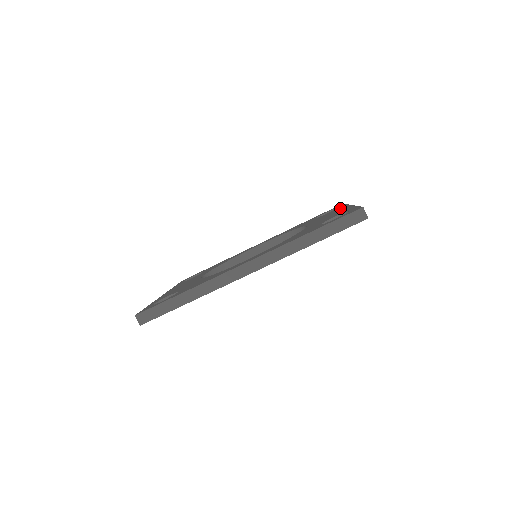
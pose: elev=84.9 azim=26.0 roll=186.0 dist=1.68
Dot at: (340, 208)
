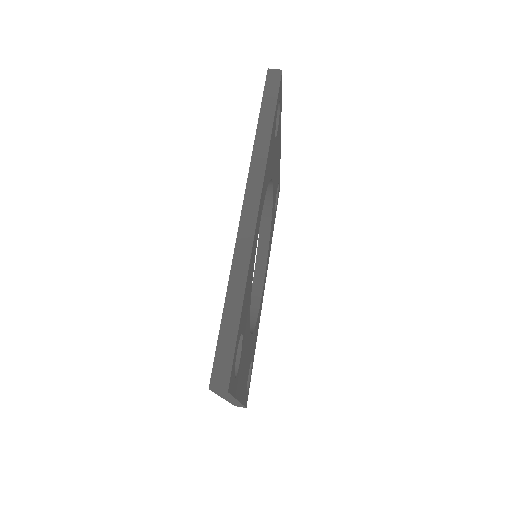
Dot at: occluded
